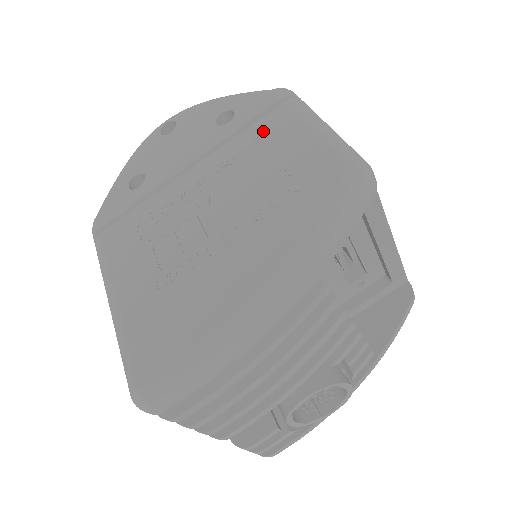
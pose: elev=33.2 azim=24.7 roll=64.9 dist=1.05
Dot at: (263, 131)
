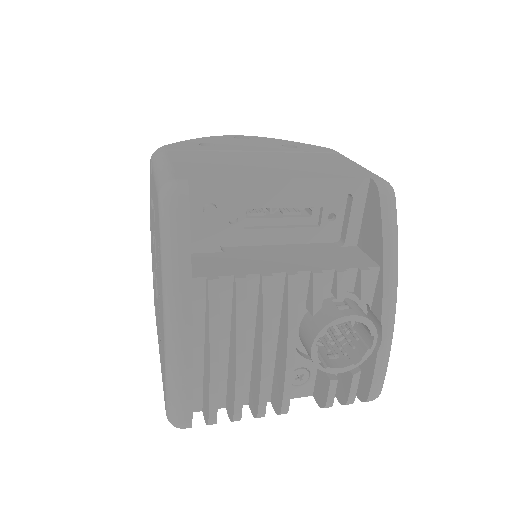
Dot at: occluded
